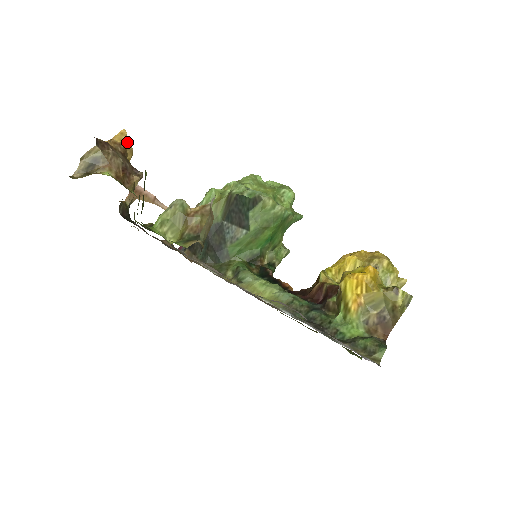
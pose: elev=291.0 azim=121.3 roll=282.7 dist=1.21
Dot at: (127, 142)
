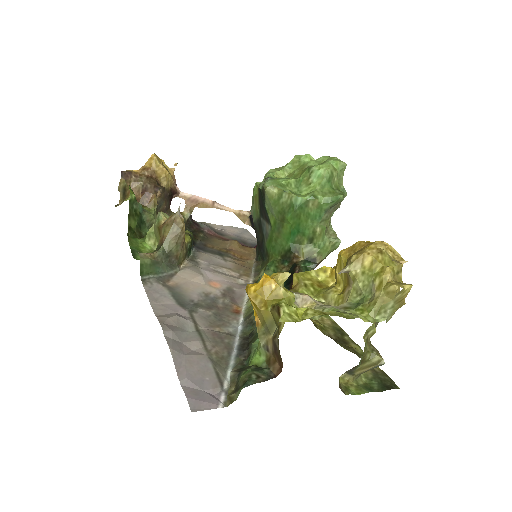
Dot at: (156, 164)
